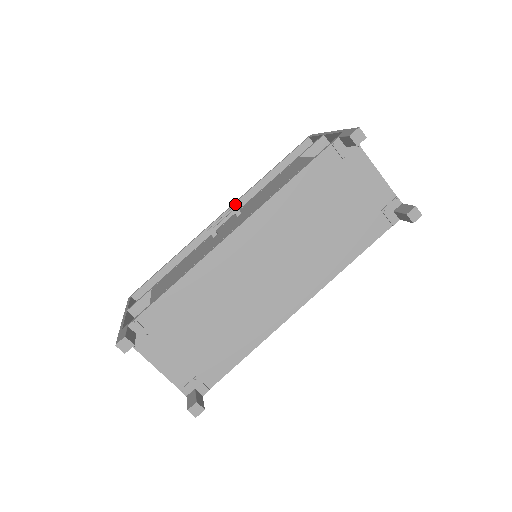
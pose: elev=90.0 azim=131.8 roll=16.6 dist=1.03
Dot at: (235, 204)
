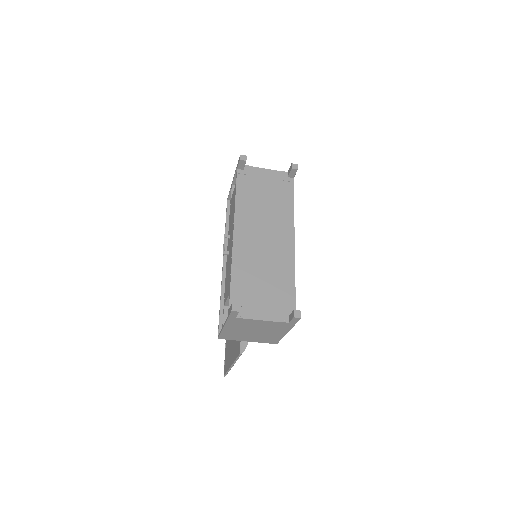
Dot at: occluded
